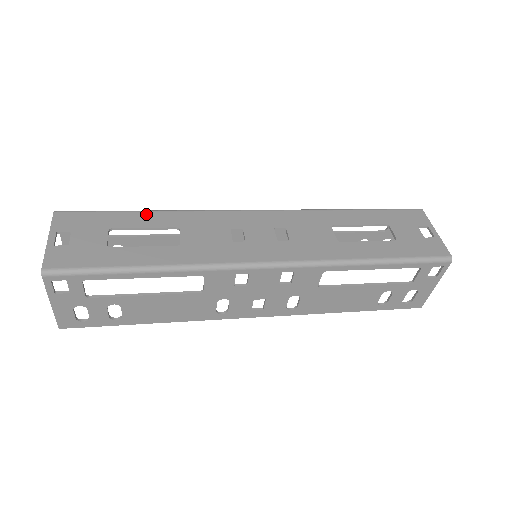
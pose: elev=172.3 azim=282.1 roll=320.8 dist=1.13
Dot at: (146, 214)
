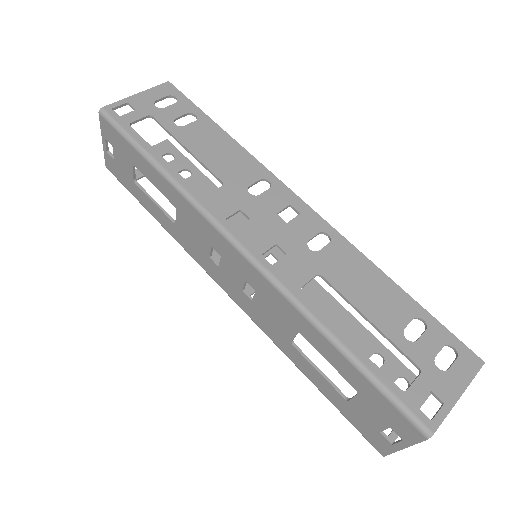
Dot at: (154, 172)
